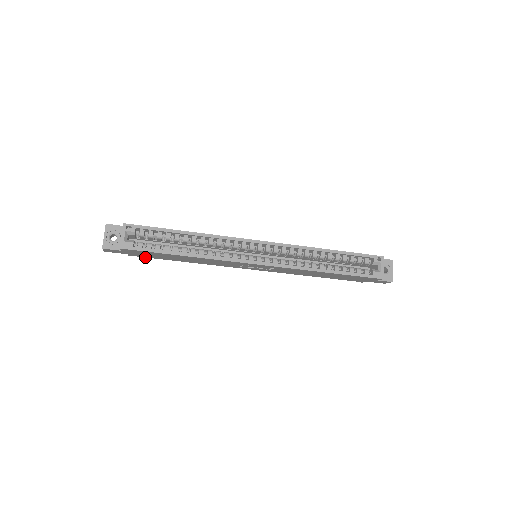
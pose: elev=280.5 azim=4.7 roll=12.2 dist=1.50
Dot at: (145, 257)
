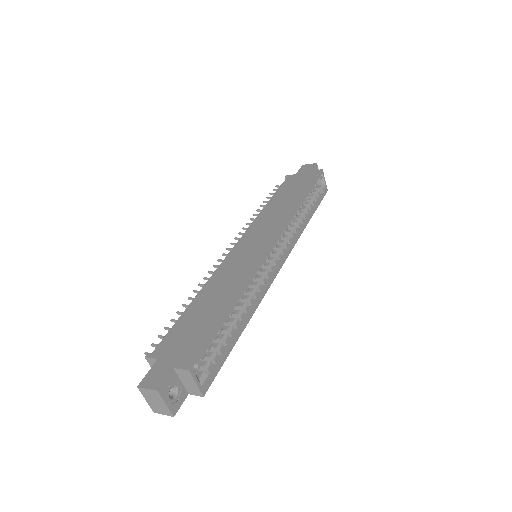
Dot at: occluded
